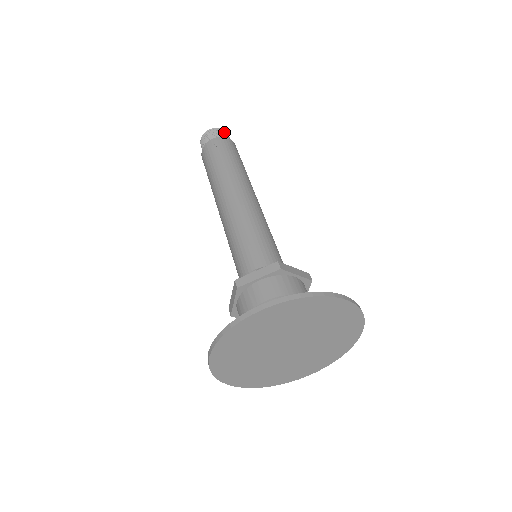
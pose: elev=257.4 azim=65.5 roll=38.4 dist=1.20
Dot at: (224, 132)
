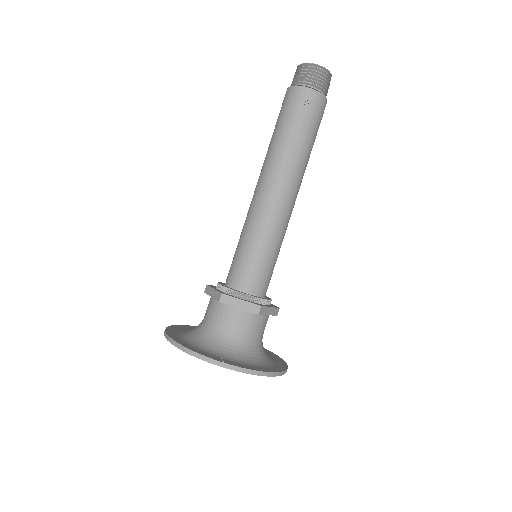
Dot at: (328, 78)
